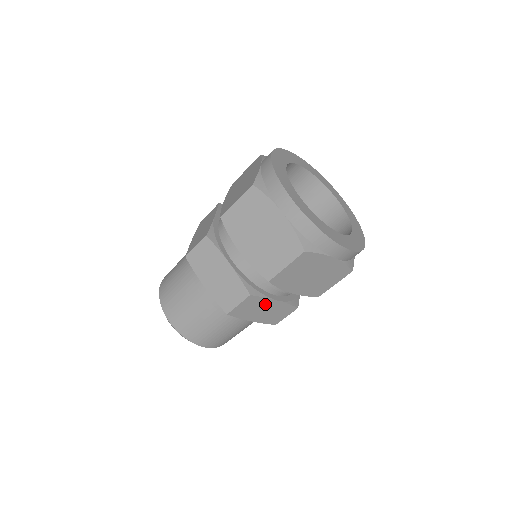
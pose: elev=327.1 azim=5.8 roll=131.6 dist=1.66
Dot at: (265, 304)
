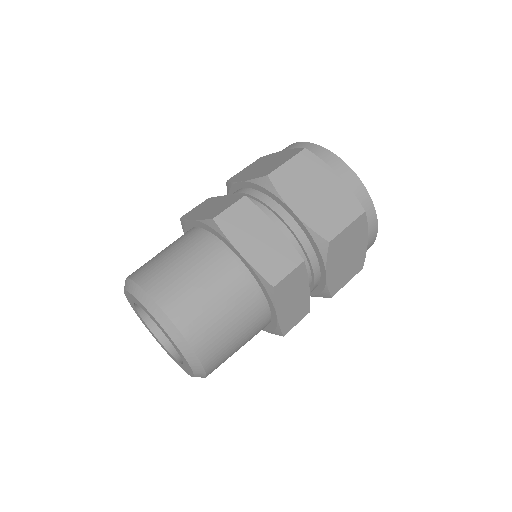
Dot at: (300, 287)
